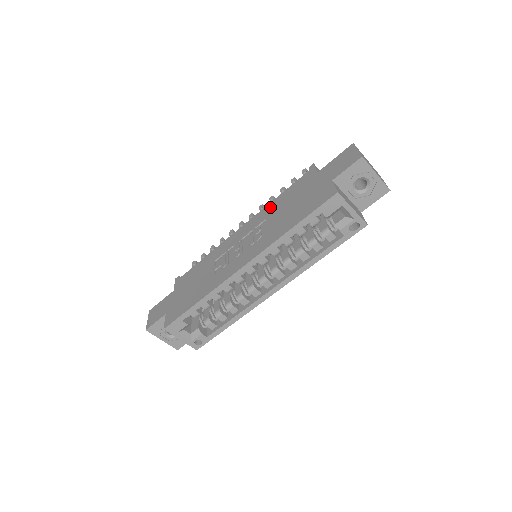
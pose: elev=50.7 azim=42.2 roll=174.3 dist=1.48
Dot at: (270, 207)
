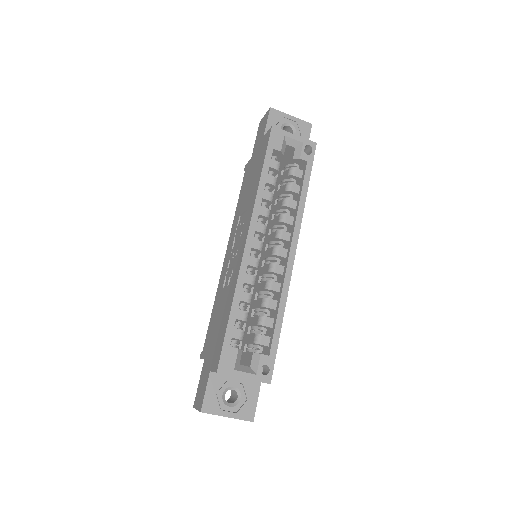
Dot at: (236, 213)
